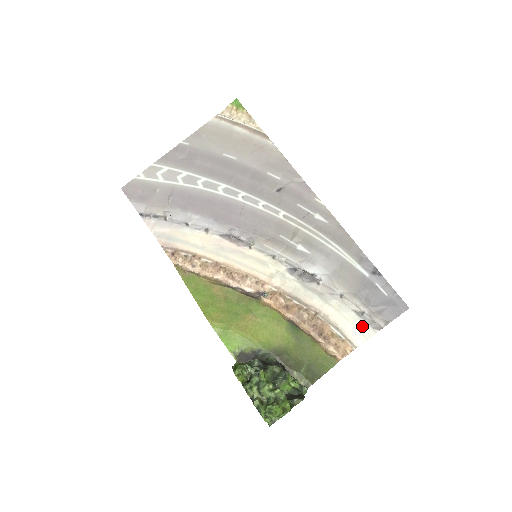
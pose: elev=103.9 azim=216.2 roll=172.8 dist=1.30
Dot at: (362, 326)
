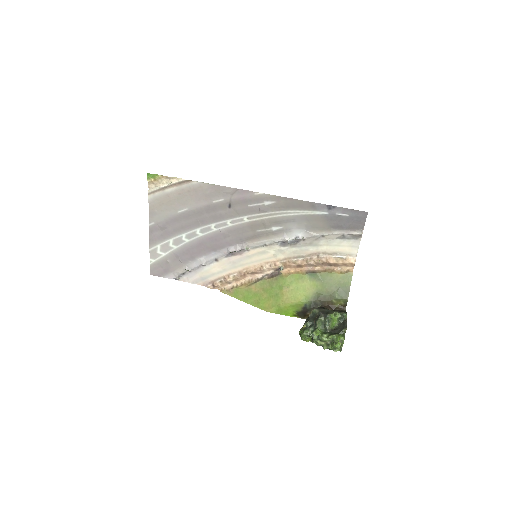
Dot at: (349, 243)
